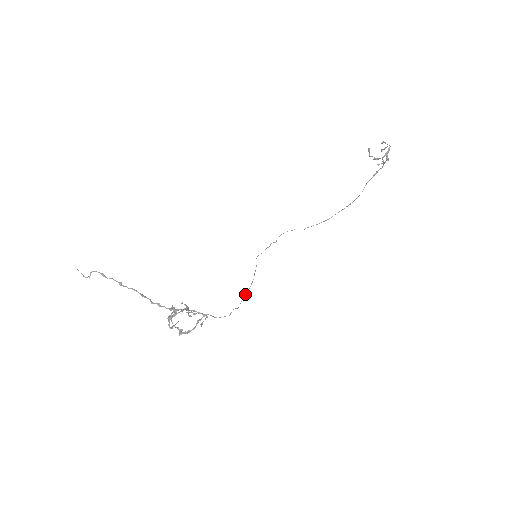
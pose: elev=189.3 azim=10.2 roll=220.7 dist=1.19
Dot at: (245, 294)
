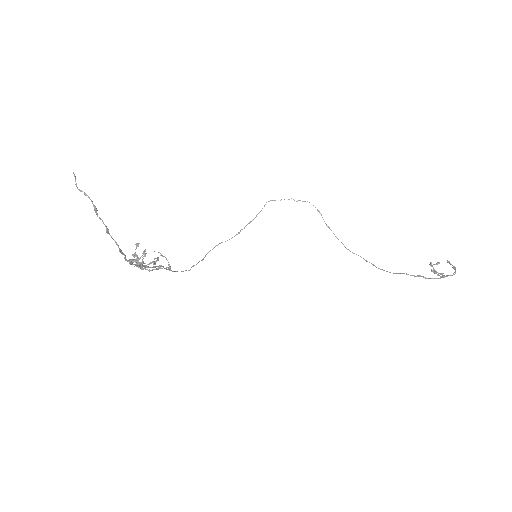
Dot at: occluded
